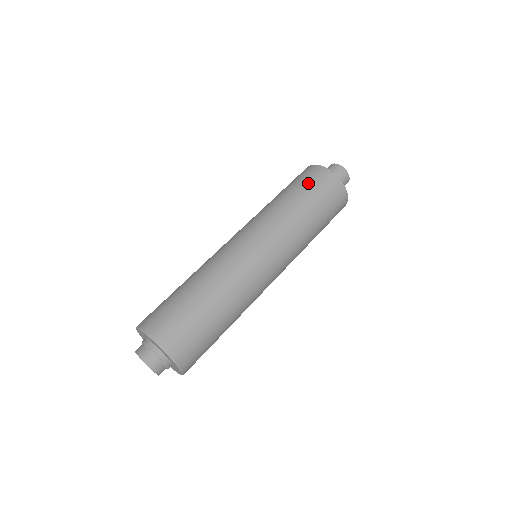
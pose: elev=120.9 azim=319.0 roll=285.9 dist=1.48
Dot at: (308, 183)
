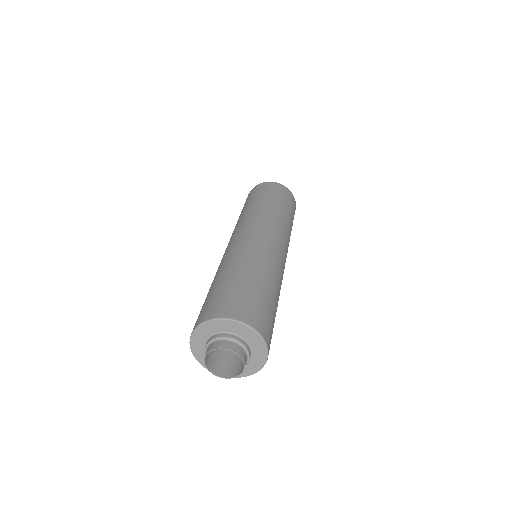
Dot at: (248, 199)
